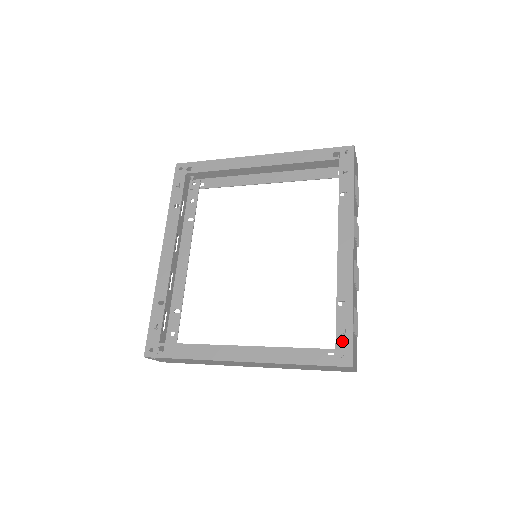
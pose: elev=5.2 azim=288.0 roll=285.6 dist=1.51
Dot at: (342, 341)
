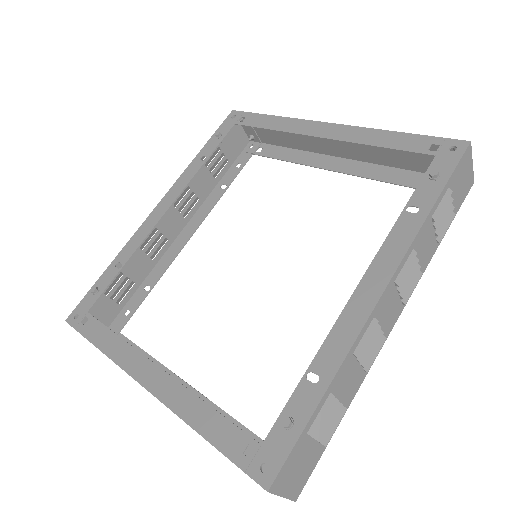
Dot at: (278, 438)
